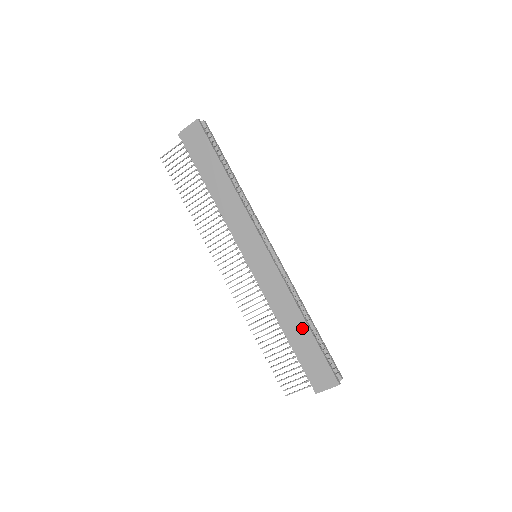
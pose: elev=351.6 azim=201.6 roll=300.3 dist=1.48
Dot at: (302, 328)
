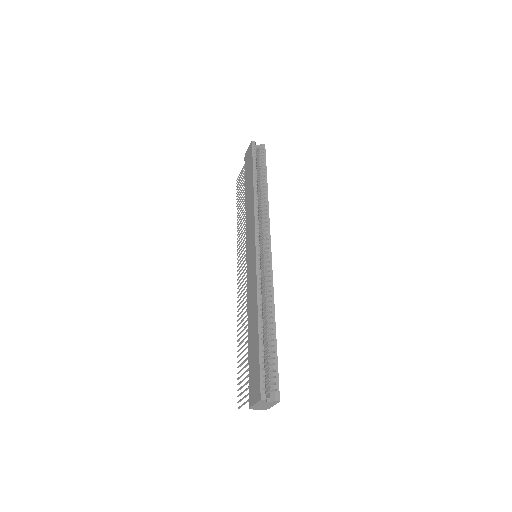
Dot at: (255, 328)
